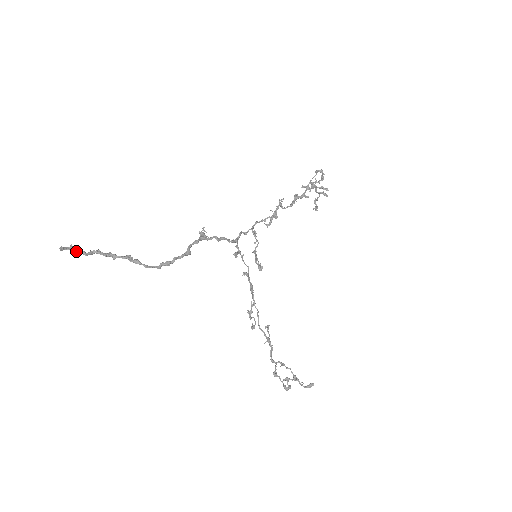
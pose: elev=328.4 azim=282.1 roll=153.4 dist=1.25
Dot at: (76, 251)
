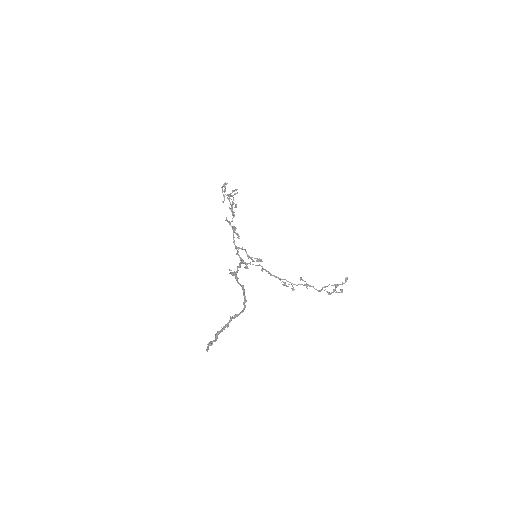
Dot at: (212, 344)
